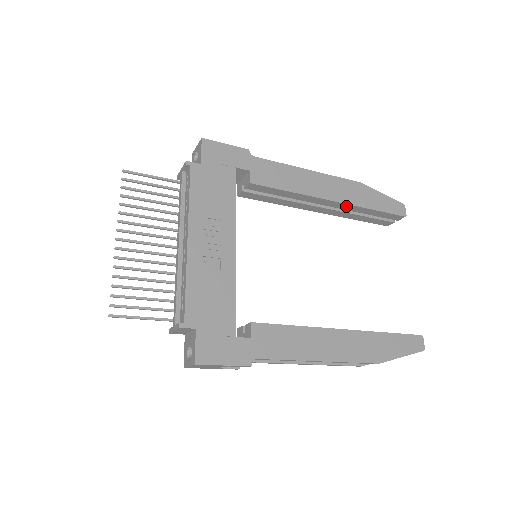
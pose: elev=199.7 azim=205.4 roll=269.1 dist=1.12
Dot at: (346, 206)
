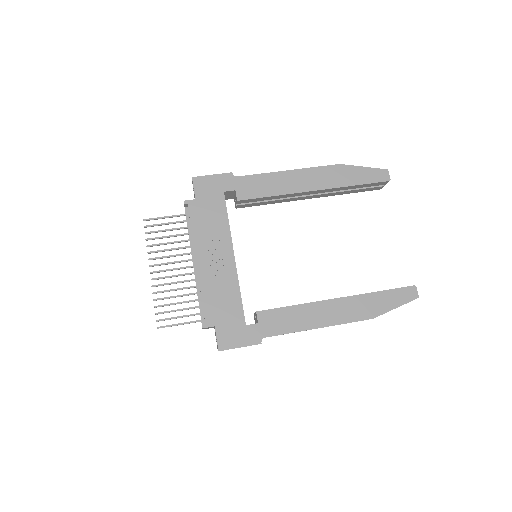
Dot at: (329, 190)
